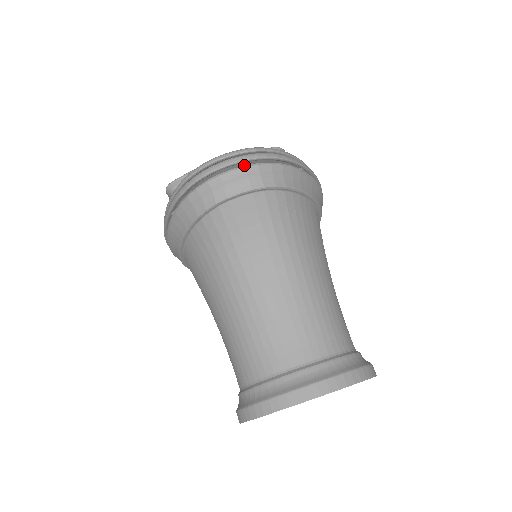
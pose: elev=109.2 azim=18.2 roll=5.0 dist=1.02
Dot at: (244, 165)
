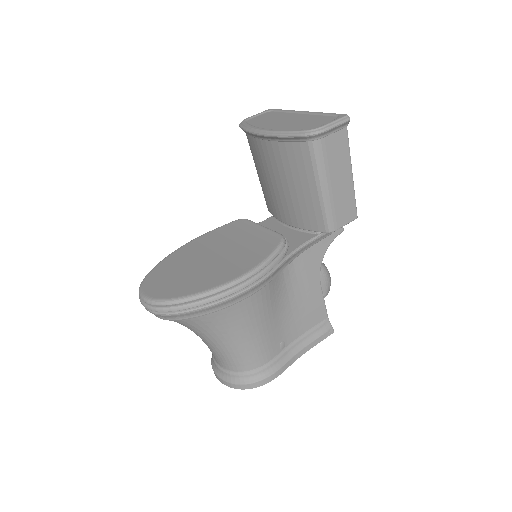
Dot at: occluded
